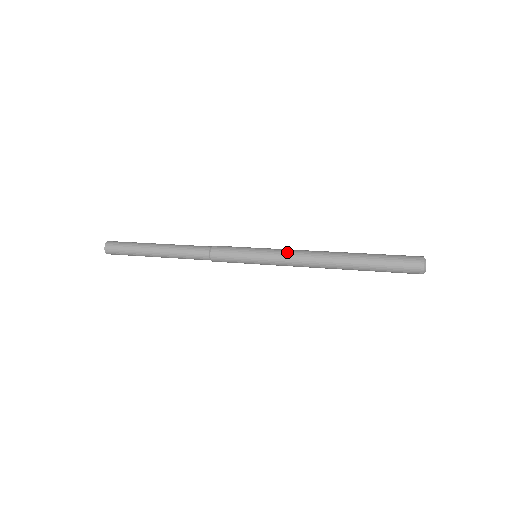
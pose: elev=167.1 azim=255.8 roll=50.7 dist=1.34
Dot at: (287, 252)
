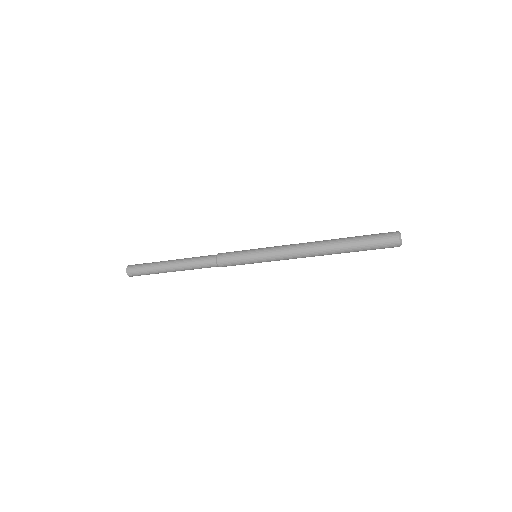
Dot at: (282, 247)
